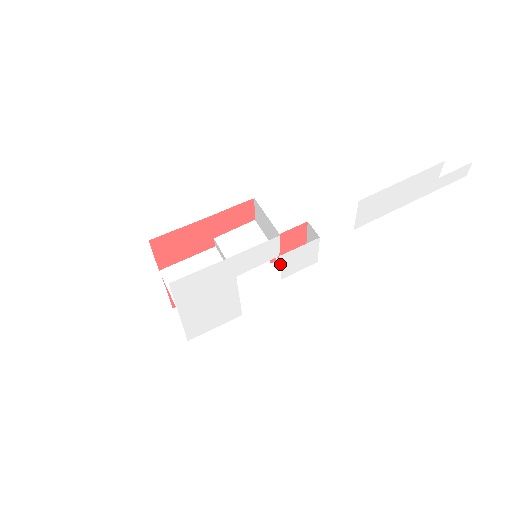
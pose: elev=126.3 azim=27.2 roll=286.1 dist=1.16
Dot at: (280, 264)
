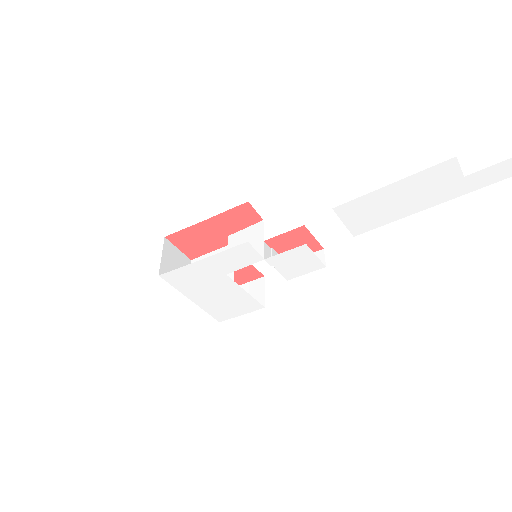
Dot at: occluded
